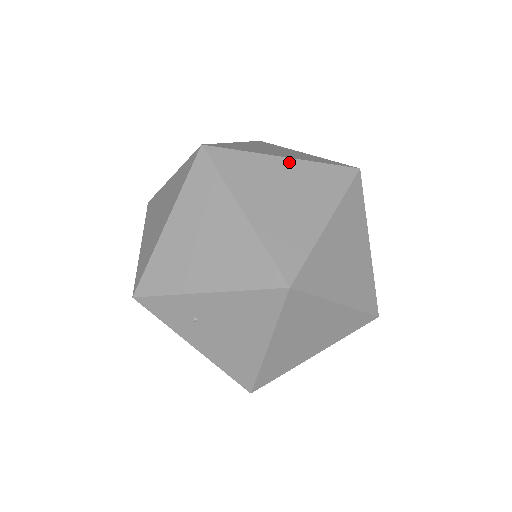
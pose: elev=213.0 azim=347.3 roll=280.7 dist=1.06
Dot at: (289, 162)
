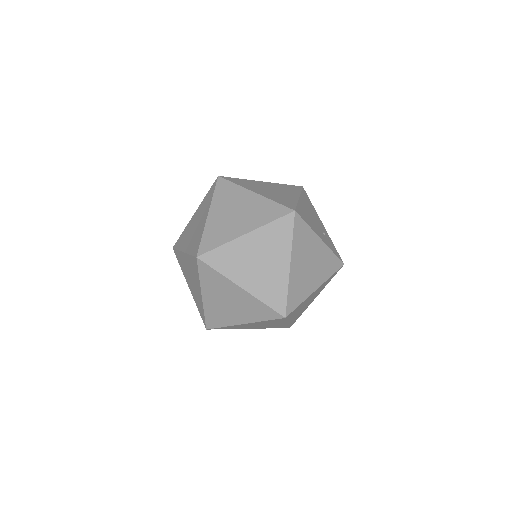
Dot at: (242, 292)
